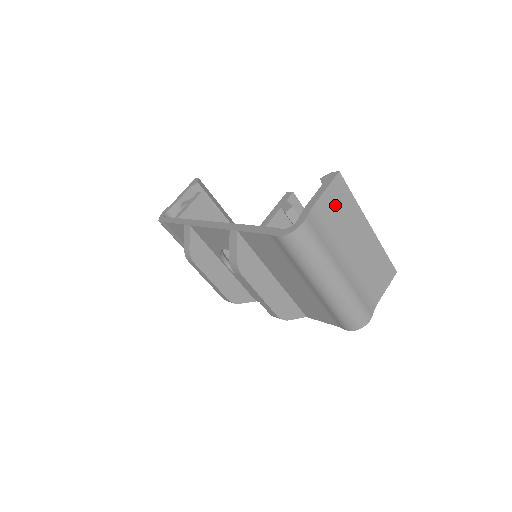
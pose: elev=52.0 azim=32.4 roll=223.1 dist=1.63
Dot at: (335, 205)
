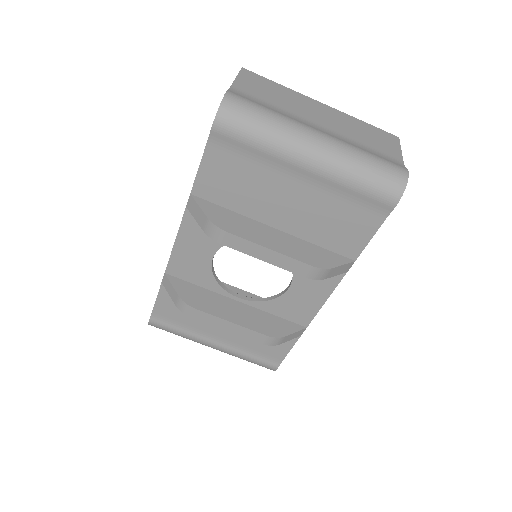
Dot at: (259, 88)
